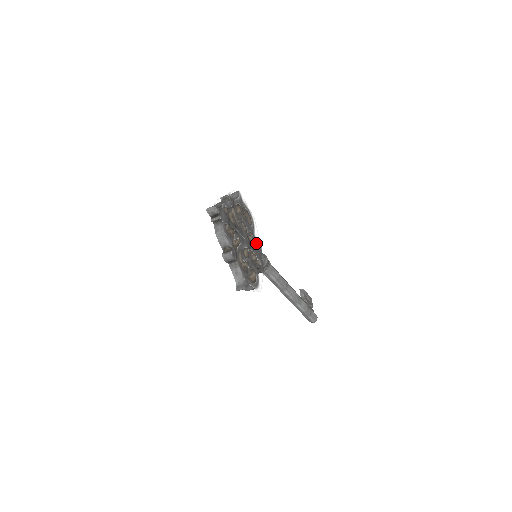
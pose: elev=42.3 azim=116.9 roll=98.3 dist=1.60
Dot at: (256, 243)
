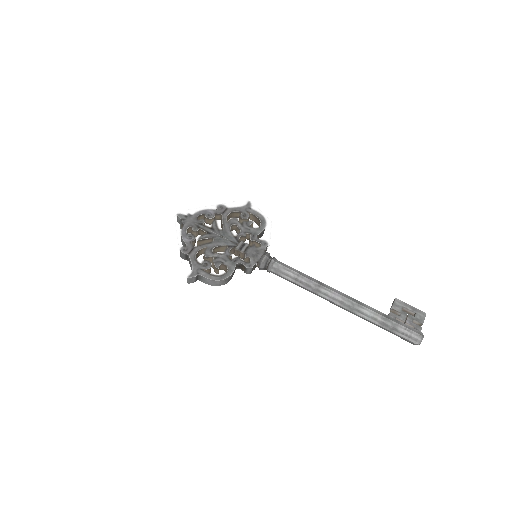
Dot at: (256, 243)
